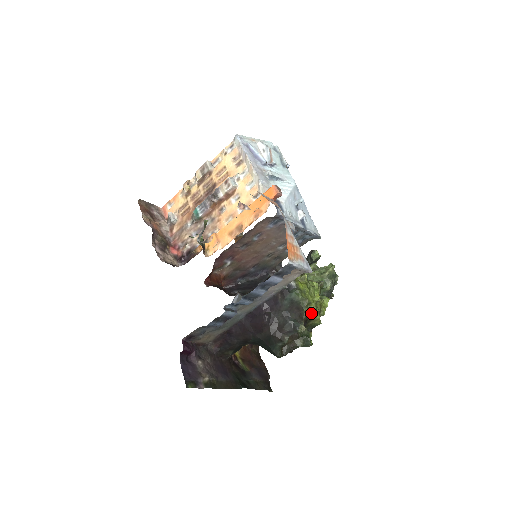
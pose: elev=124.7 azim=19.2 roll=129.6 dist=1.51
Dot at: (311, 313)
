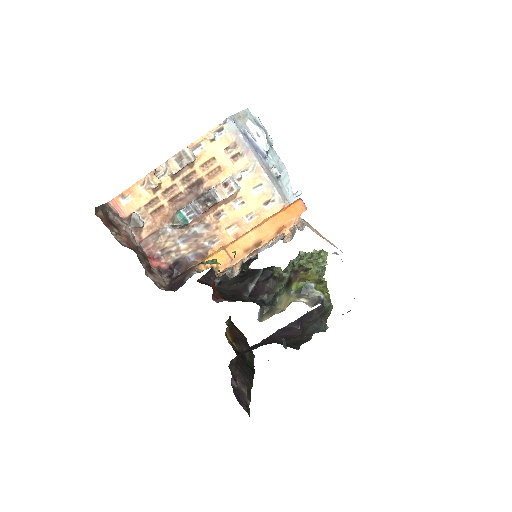
Dot at: occluded
